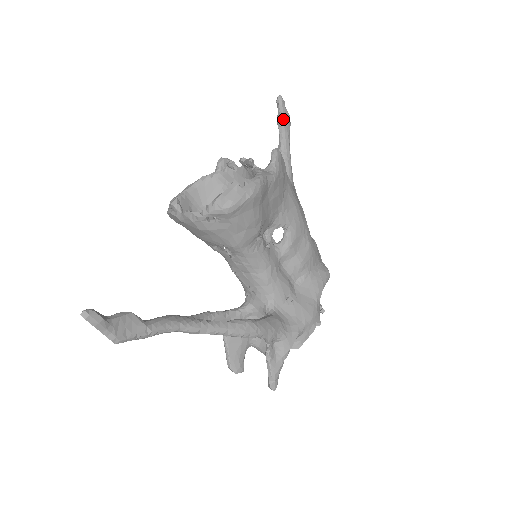
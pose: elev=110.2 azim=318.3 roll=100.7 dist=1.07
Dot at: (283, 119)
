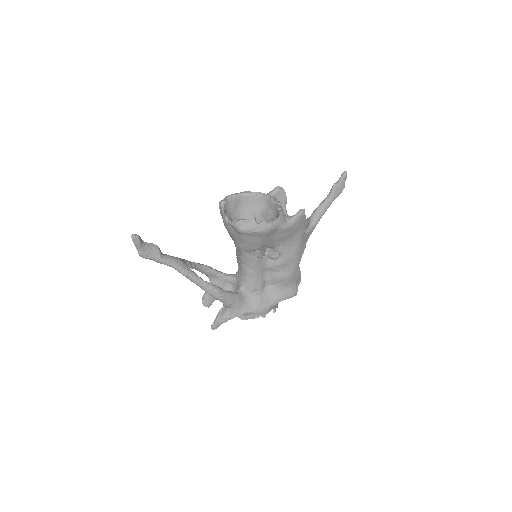
Dot at: (337, 187)
